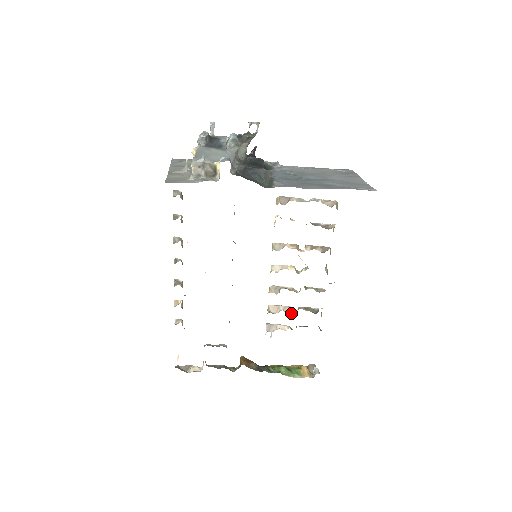
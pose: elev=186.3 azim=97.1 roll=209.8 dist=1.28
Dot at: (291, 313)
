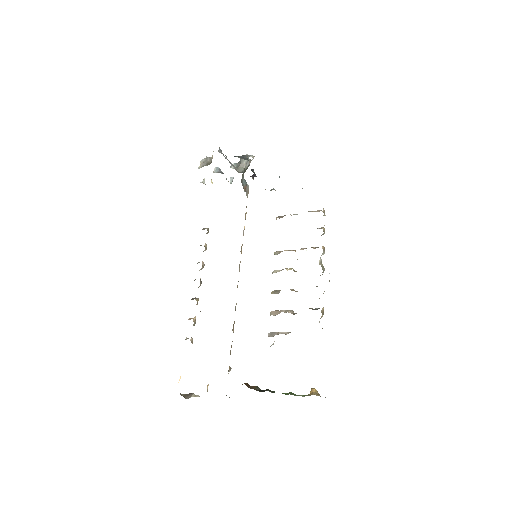
Dot at: (291, 313)
